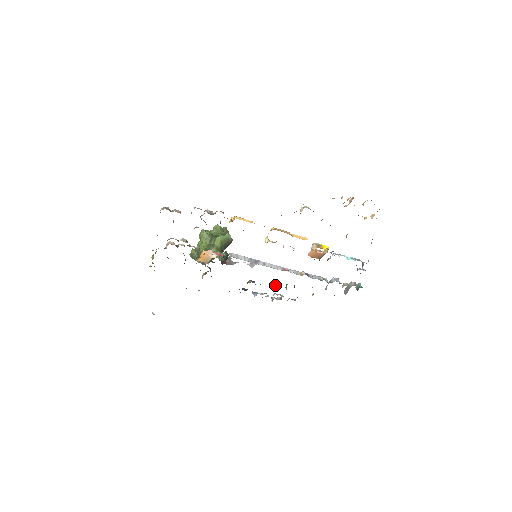
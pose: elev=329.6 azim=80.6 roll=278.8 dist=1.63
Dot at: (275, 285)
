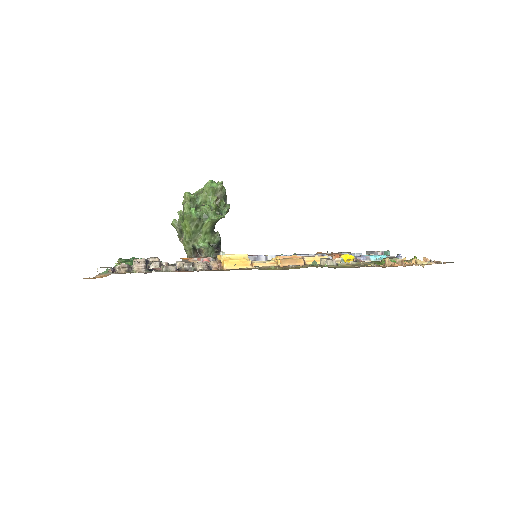
Dot at: occluded
